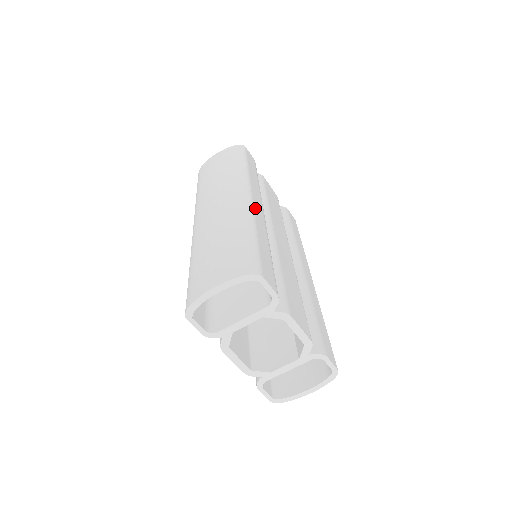
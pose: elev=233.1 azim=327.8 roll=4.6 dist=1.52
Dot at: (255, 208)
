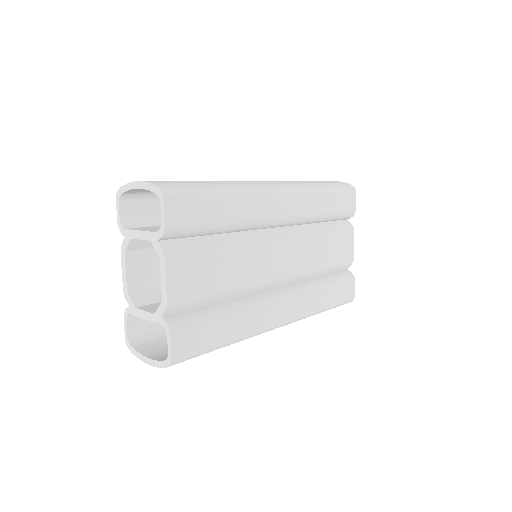
Dot at: (266, 197)
